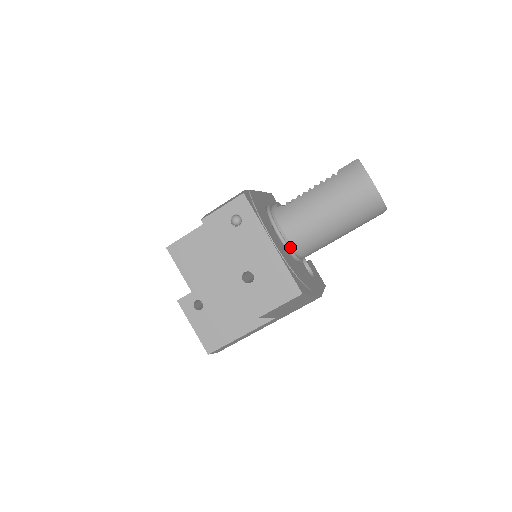
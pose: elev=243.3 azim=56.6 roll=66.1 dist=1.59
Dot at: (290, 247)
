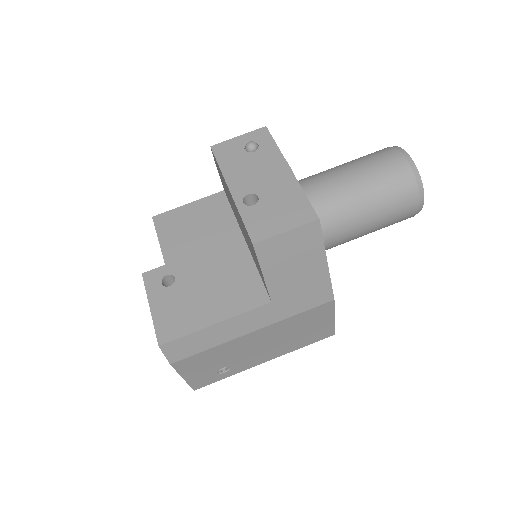
Dot at: occluded
